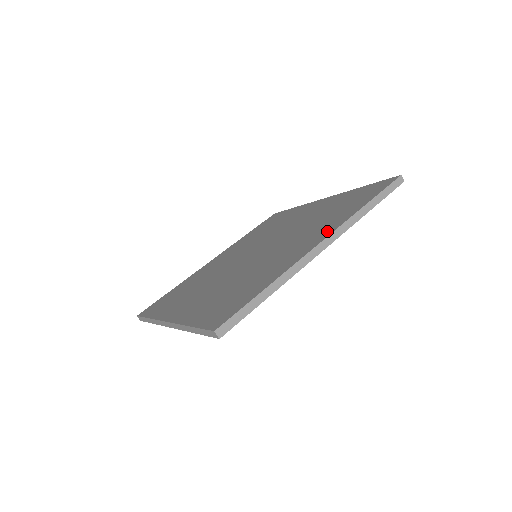
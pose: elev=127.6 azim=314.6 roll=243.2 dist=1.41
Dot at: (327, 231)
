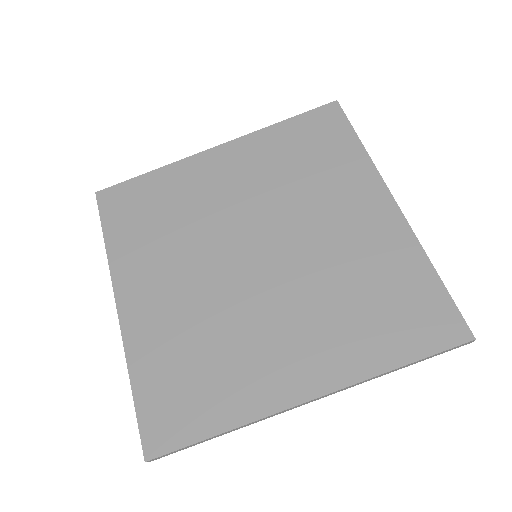
Dot at: (330, 375)
